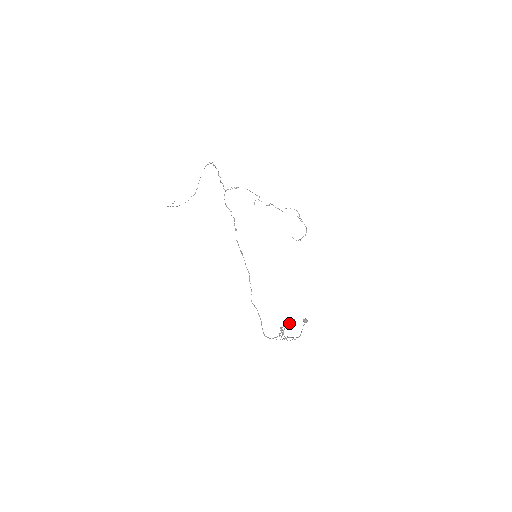
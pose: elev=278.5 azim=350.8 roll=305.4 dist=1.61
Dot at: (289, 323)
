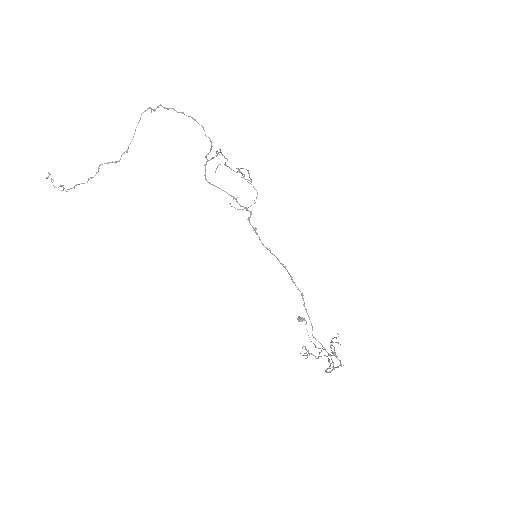
Dot at: occluded
